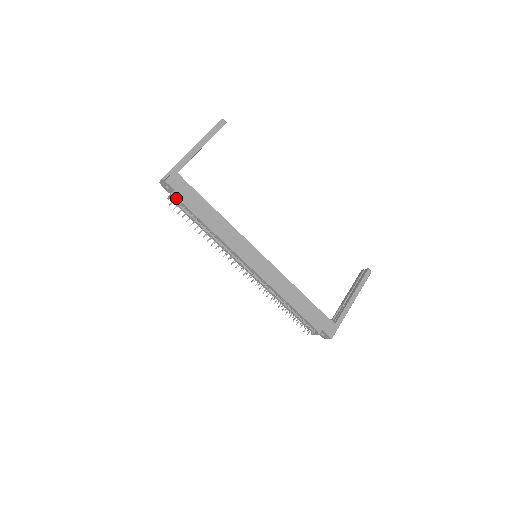
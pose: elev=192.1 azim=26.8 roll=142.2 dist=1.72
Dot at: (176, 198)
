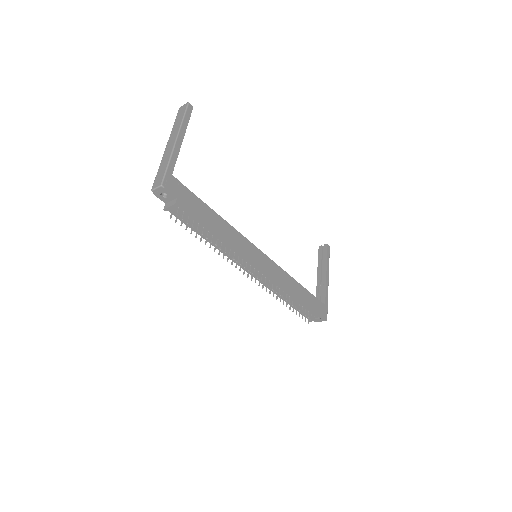
Dot at: (180, 207)
